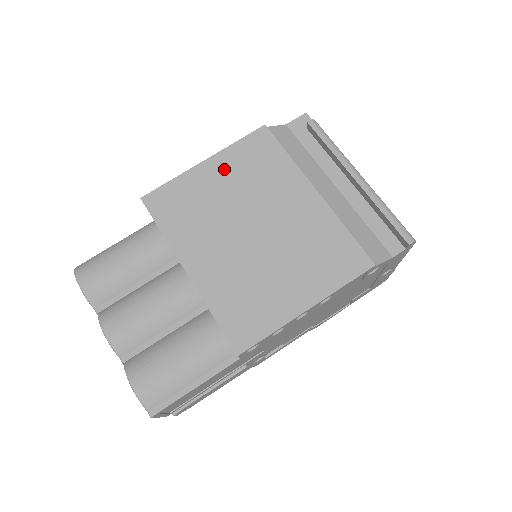
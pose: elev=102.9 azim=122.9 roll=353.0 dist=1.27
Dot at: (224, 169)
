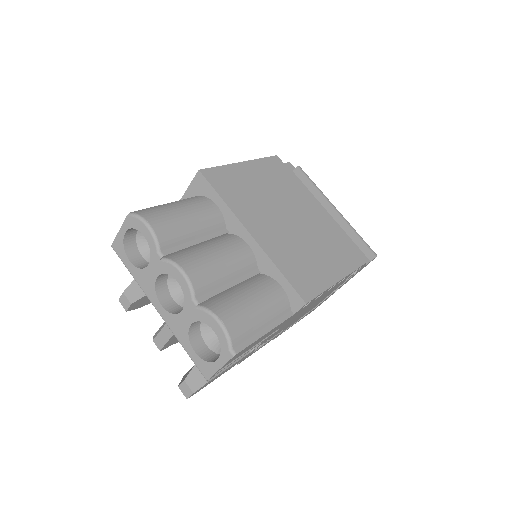
Dot at: (258, 172)
